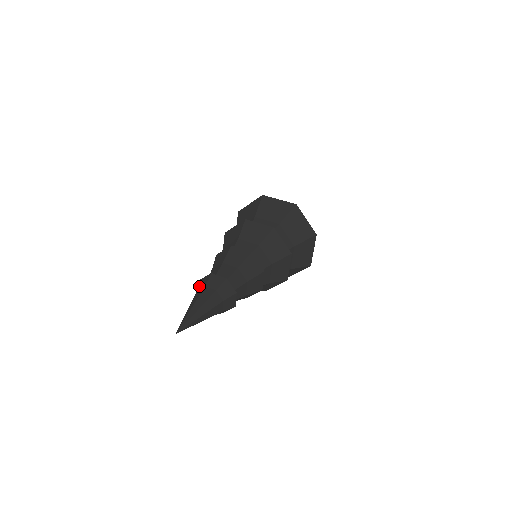
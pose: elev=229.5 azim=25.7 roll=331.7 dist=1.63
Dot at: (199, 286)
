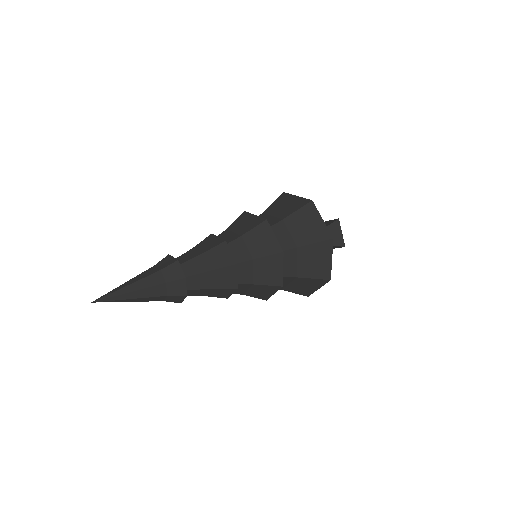
Dot at: occluded
